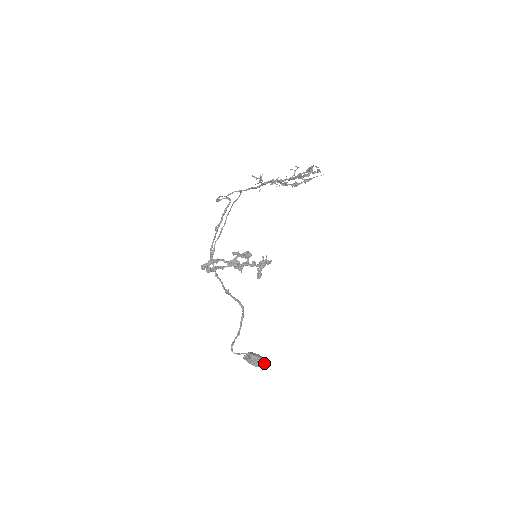
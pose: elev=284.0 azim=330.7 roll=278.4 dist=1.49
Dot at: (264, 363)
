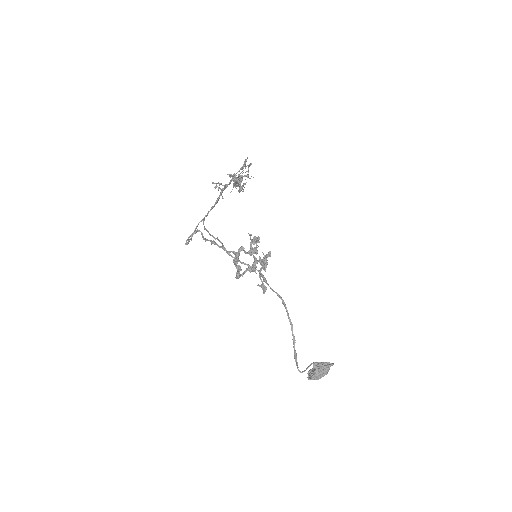
Dot at: occluded
